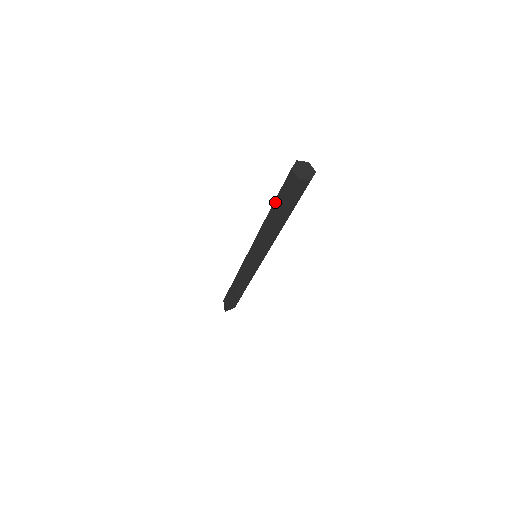
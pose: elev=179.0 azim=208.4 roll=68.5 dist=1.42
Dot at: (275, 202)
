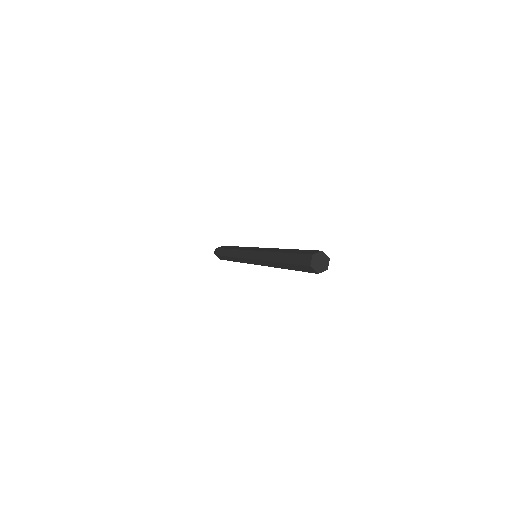
Dot at: (289, 254)
